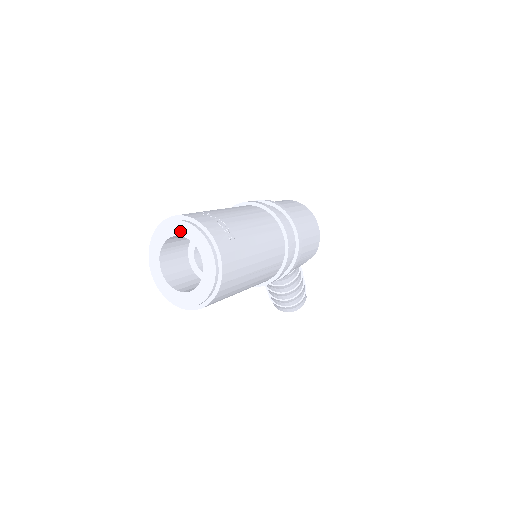
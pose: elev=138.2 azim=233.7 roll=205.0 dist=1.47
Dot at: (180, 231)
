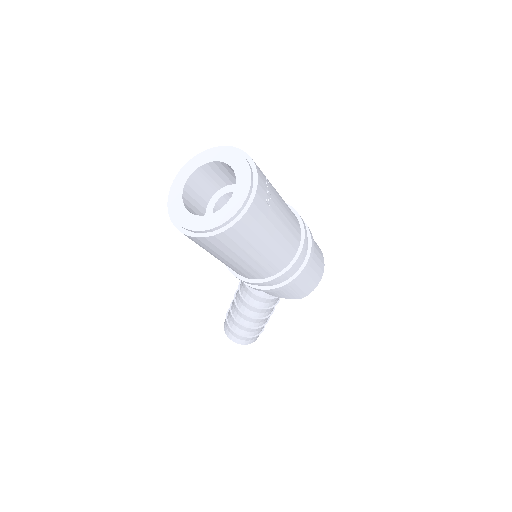
Dot at: (232, 161)
